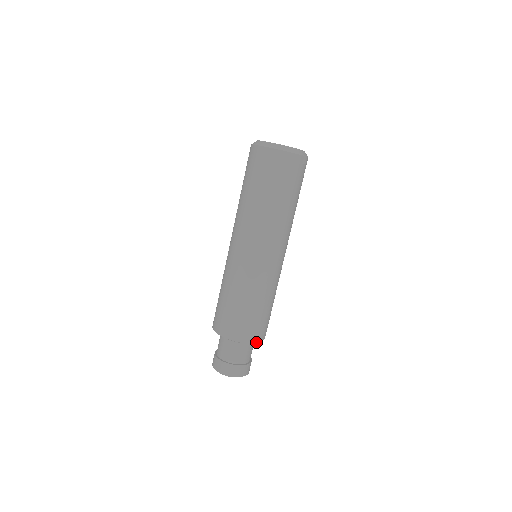
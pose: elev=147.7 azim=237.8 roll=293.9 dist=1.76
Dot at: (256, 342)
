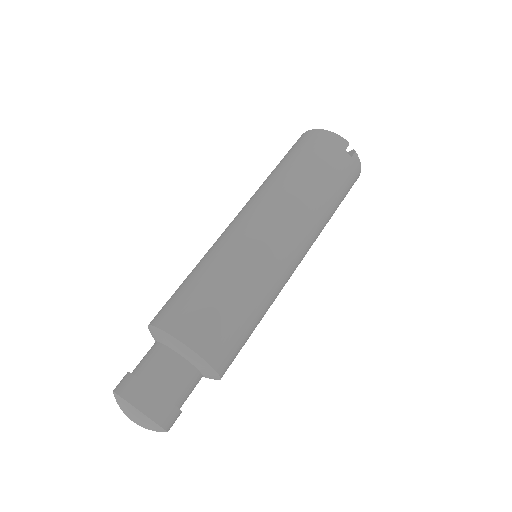
Dot at: (190, 346)
